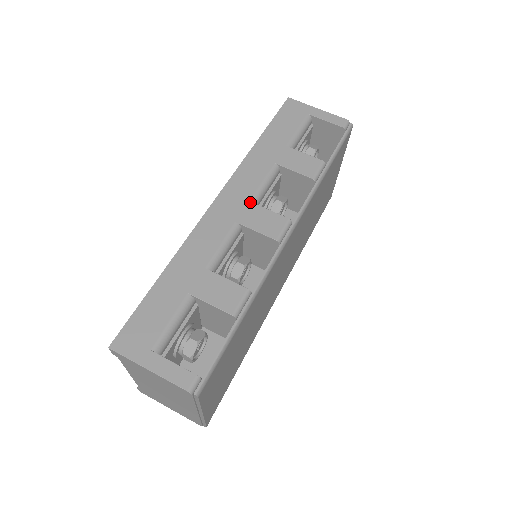
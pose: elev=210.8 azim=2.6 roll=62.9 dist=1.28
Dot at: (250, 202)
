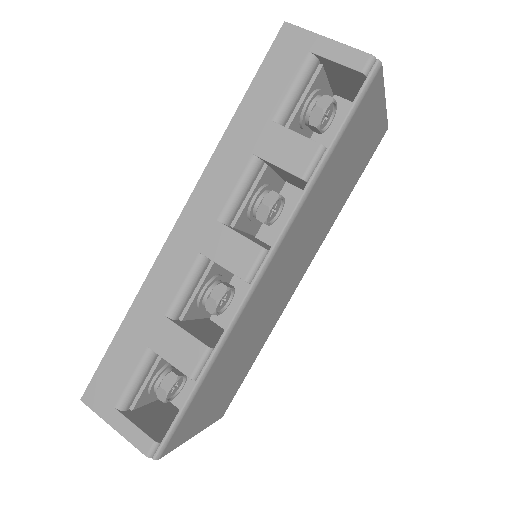
Dot at: (218, 222)
